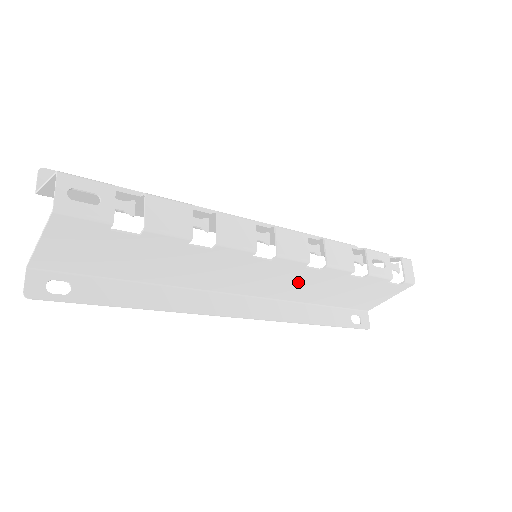
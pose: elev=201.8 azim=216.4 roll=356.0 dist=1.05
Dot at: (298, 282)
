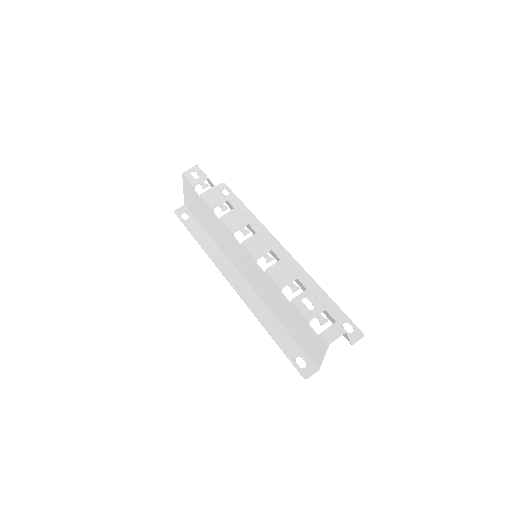
Dot at: (260, 281)
